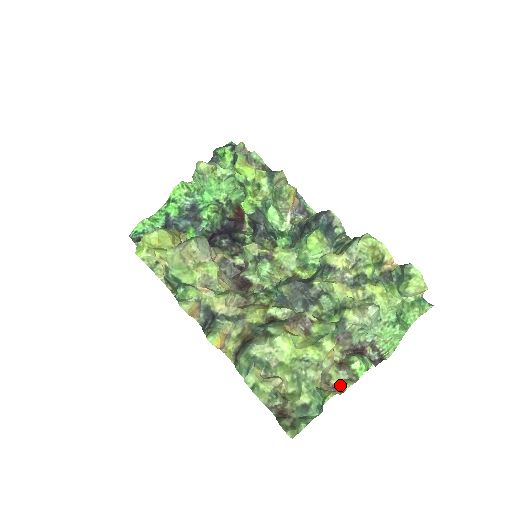
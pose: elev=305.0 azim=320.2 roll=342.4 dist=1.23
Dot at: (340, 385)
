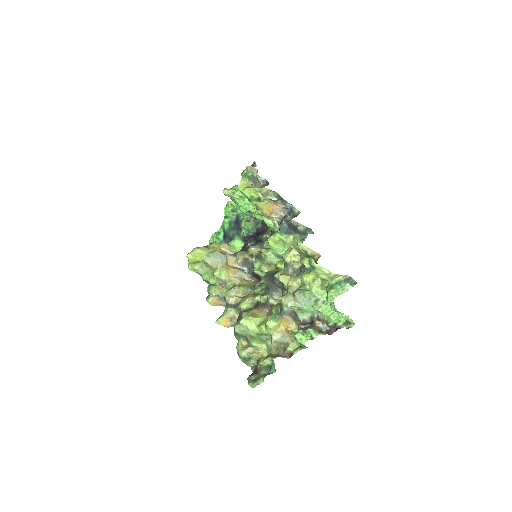
Dot at: (293, 351)
